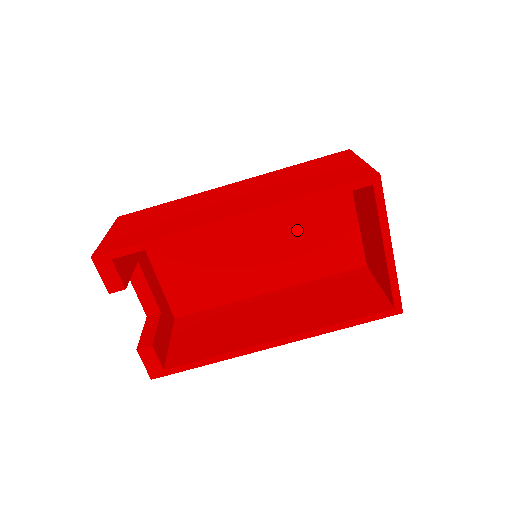
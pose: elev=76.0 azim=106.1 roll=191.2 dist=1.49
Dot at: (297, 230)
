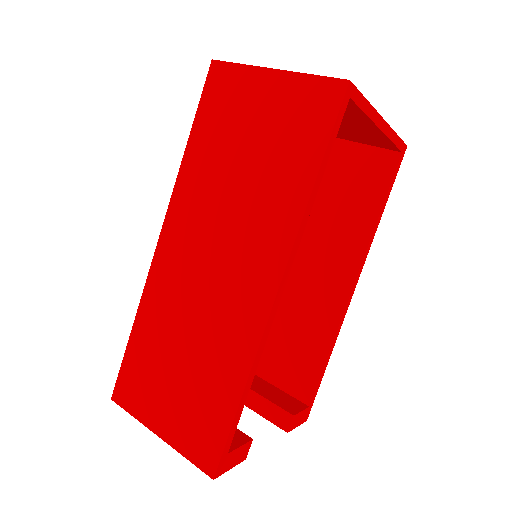
Dot at: occluded
